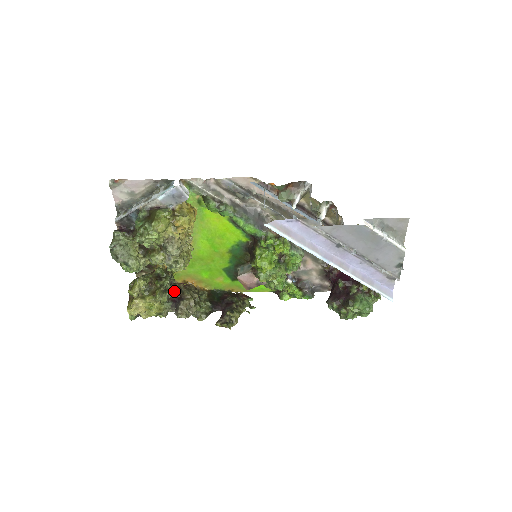
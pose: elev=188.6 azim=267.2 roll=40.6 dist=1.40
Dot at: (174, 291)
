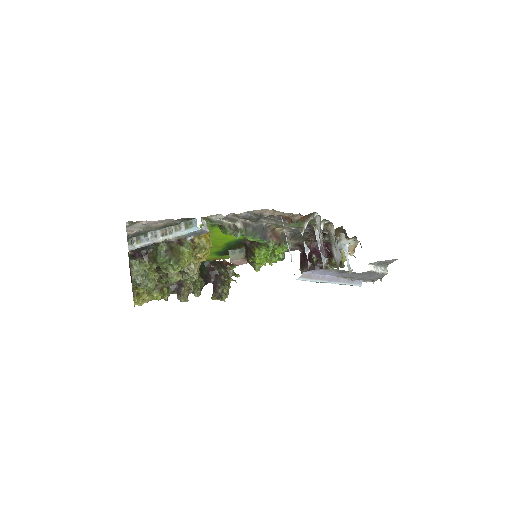
Dot at: occluded
